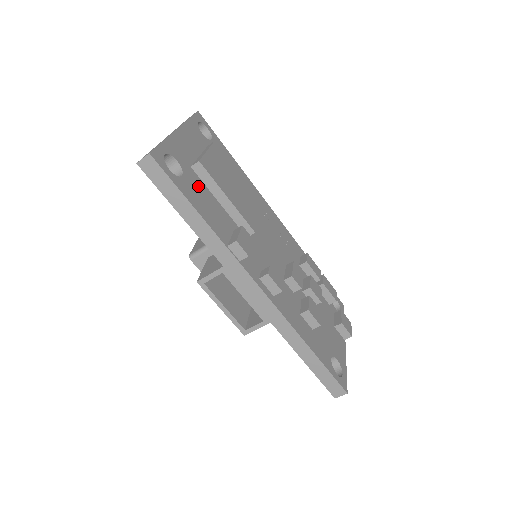
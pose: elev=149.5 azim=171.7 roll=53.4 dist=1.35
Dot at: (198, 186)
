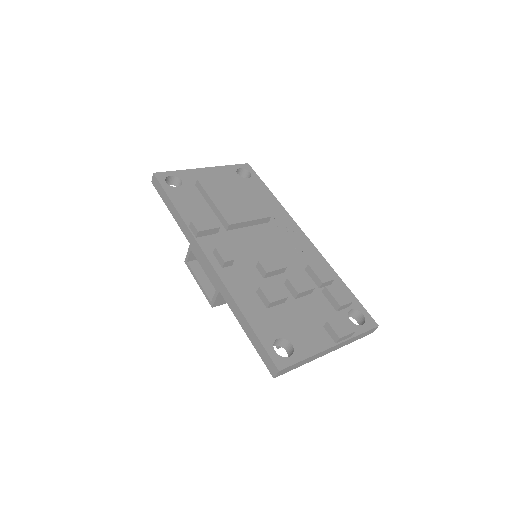
Dot at: (192, 195)
